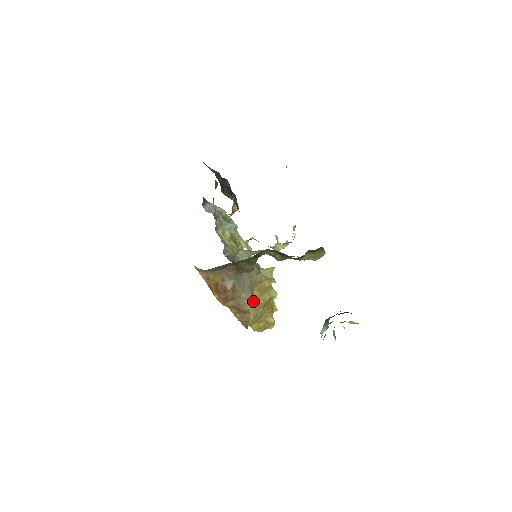
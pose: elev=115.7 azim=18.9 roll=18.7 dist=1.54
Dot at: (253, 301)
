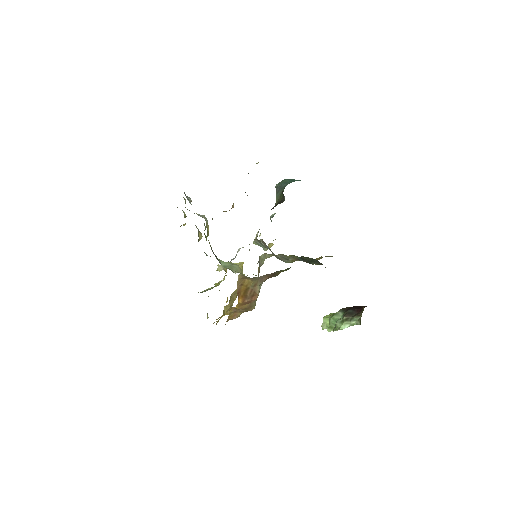
Dot at: (232, 297)
